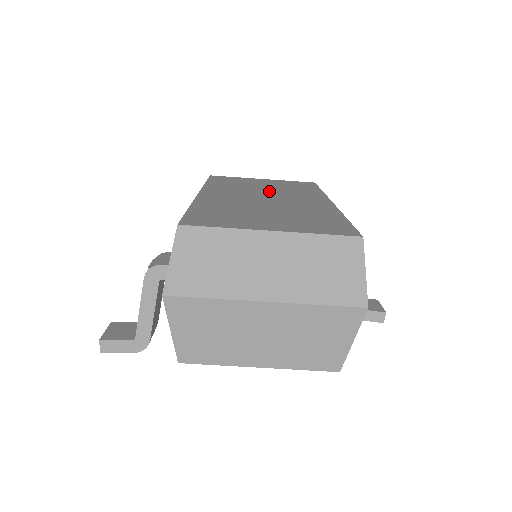
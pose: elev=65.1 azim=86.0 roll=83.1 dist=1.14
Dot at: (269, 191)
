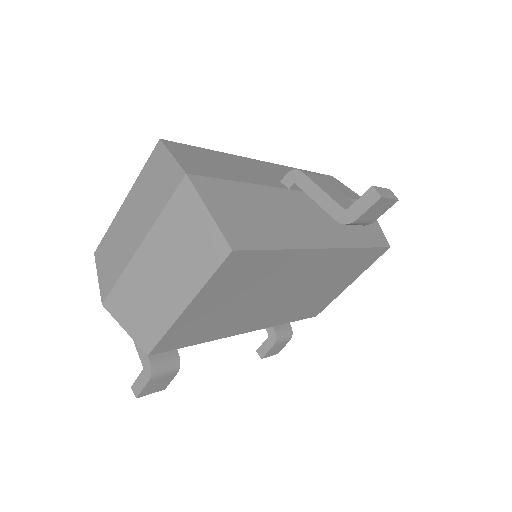
Dot at: occluded
